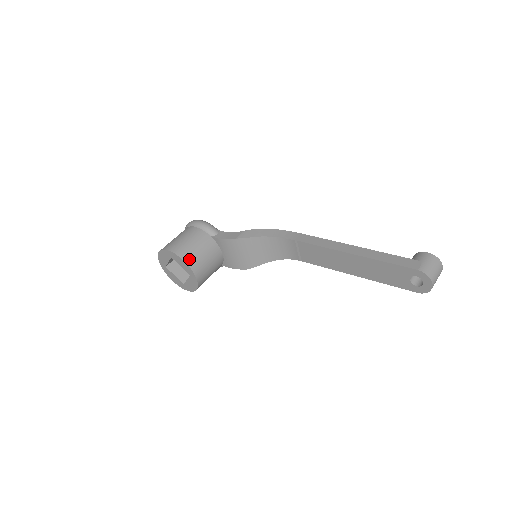
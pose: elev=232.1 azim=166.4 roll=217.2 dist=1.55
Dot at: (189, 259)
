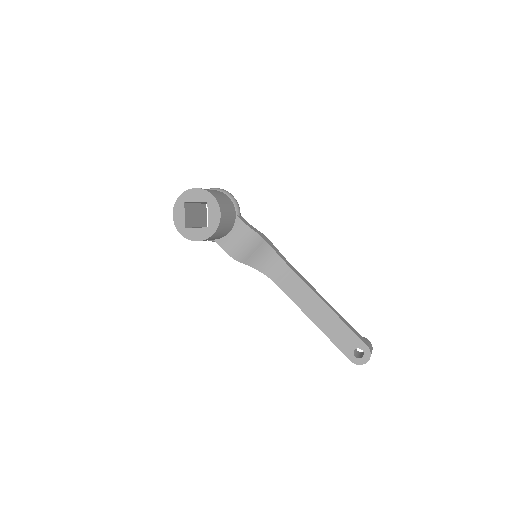
Dot at: (223, 216)
